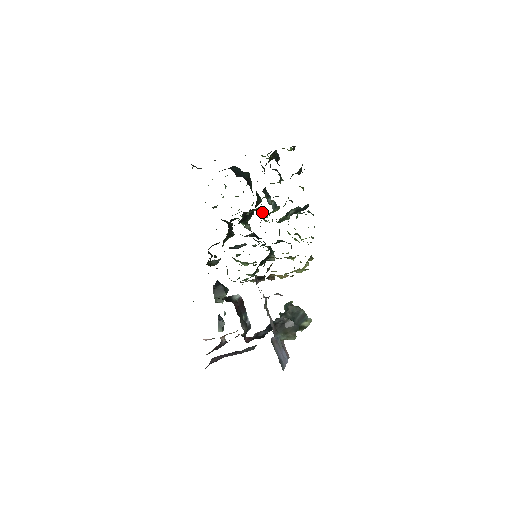
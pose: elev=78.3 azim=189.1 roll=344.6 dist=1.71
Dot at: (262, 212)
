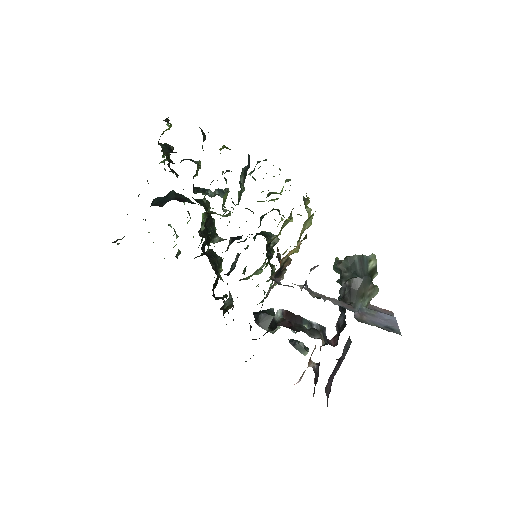
Dot at: (211, 212)
